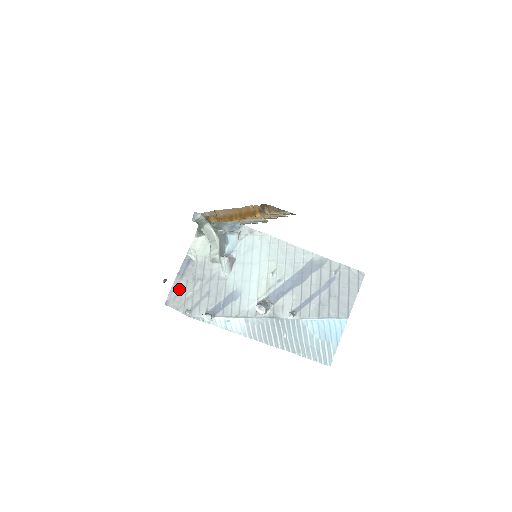
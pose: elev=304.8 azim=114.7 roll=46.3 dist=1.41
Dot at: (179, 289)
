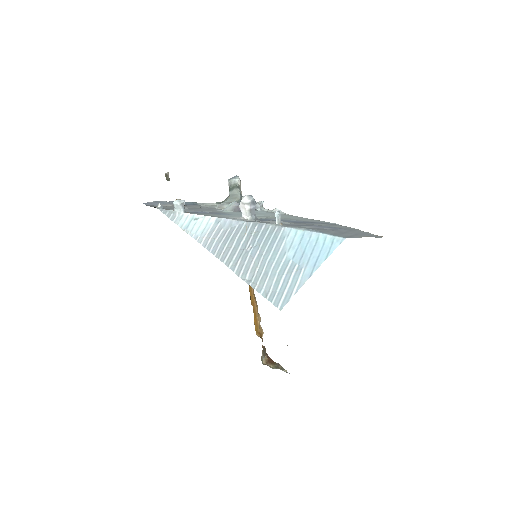
Dot at: (167, 205)
